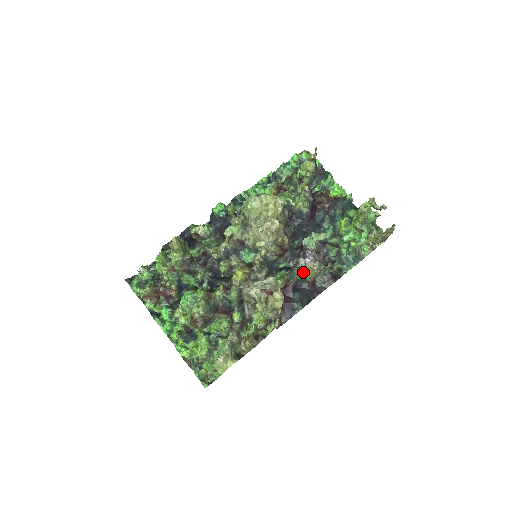
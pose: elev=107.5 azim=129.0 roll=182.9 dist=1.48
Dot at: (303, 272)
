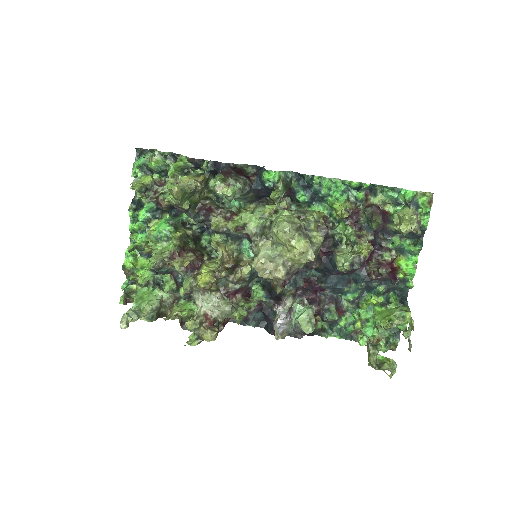
Dot at: occluded
